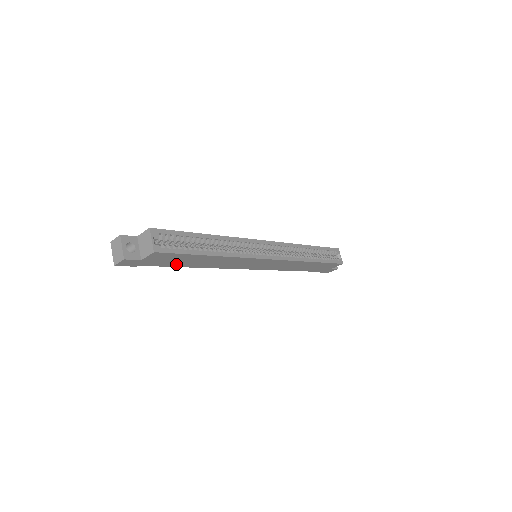
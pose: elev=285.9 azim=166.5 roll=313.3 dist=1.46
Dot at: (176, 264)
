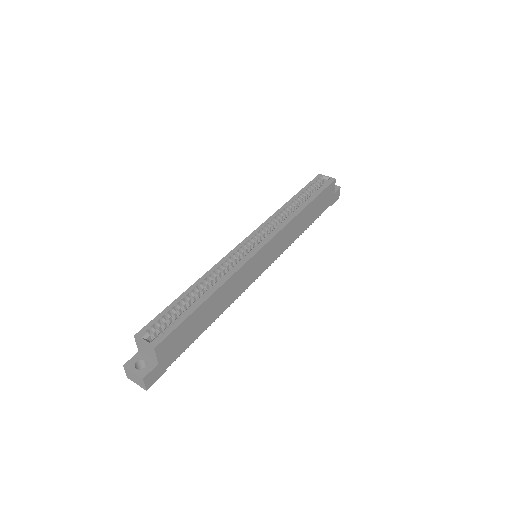
Dot at: (194, 335)
